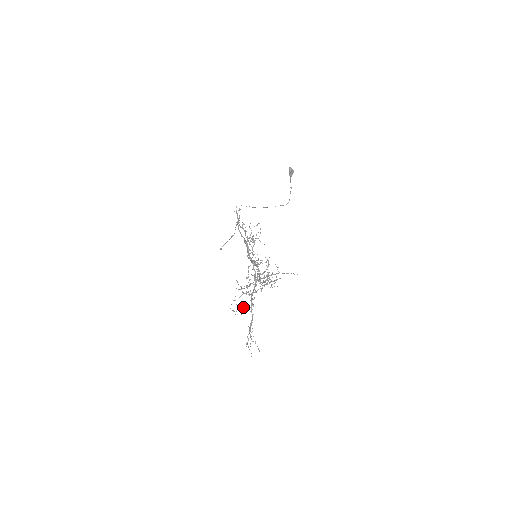
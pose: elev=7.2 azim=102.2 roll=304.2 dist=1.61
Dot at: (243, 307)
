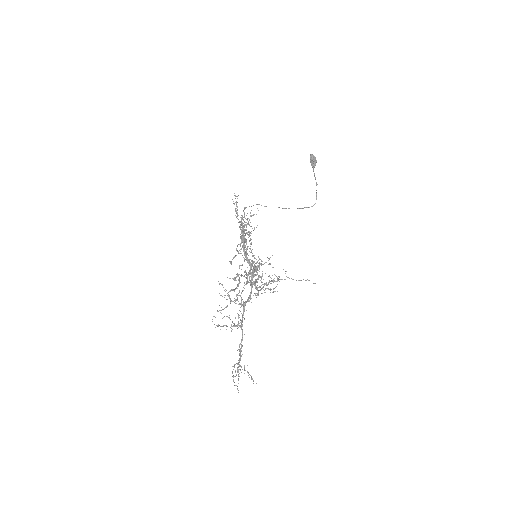
Dot at: (232, 321)
